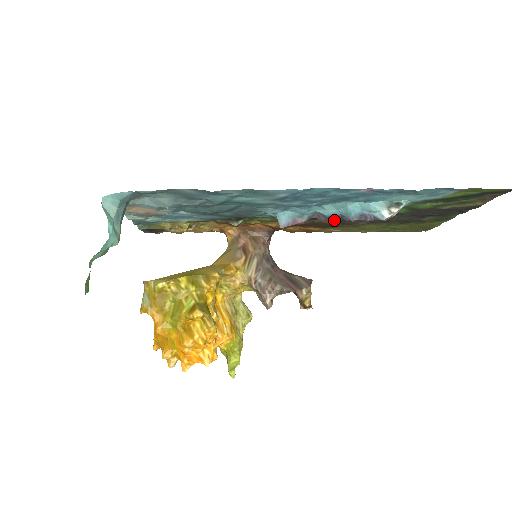
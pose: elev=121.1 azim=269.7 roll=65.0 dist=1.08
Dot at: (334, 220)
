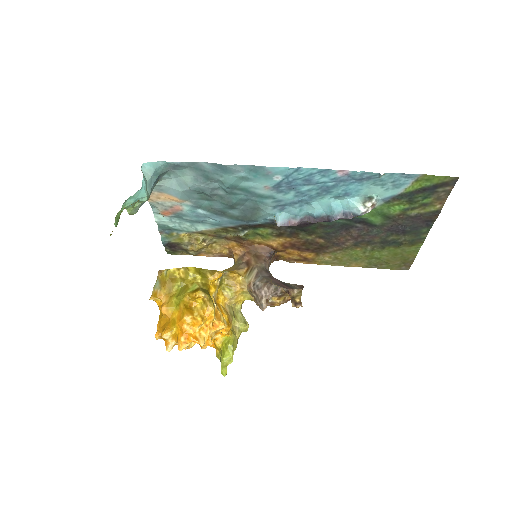
Dot at: (324, 235)
